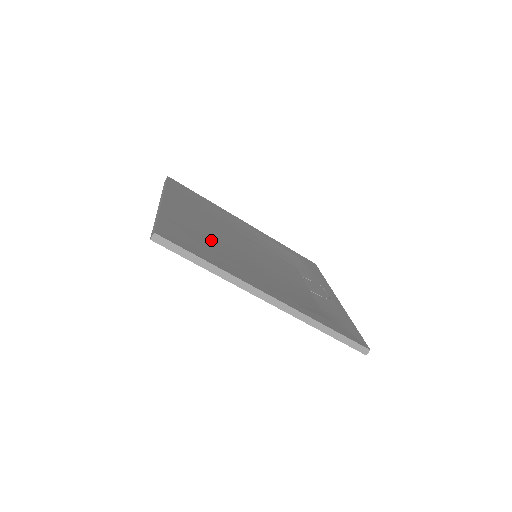
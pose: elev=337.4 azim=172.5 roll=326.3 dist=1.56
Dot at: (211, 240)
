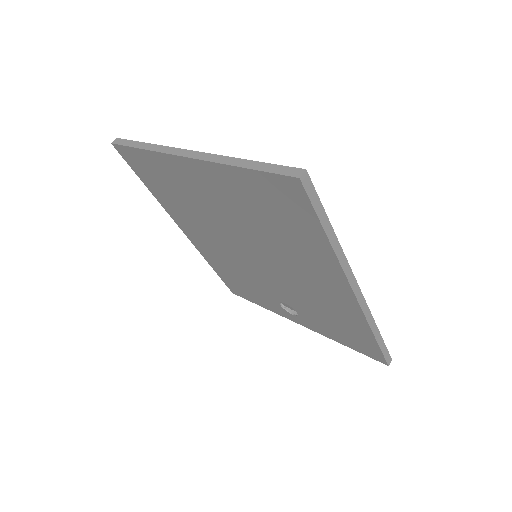
Dot at: occluded
